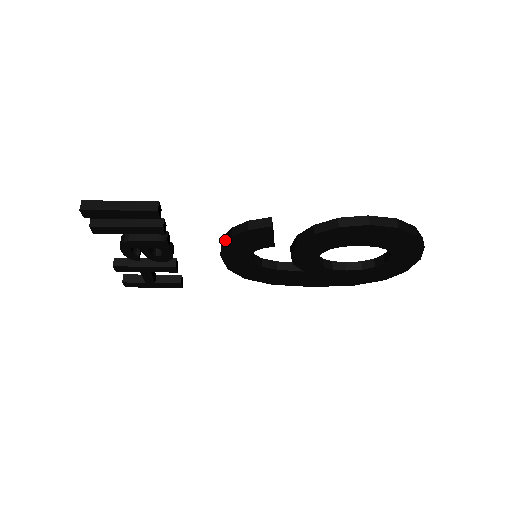
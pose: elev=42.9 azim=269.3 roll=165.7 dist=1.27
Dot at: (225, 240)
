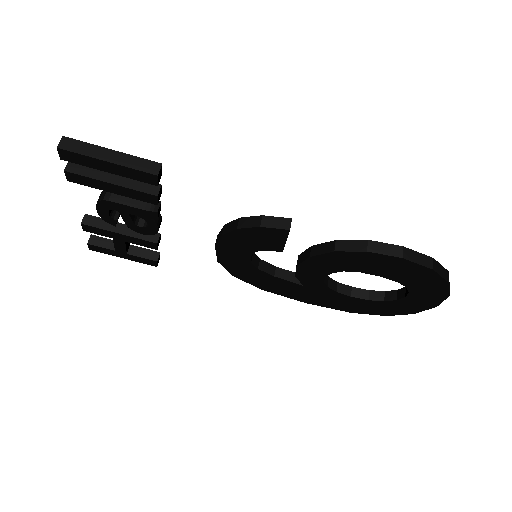
Dot at: (227, 230)
